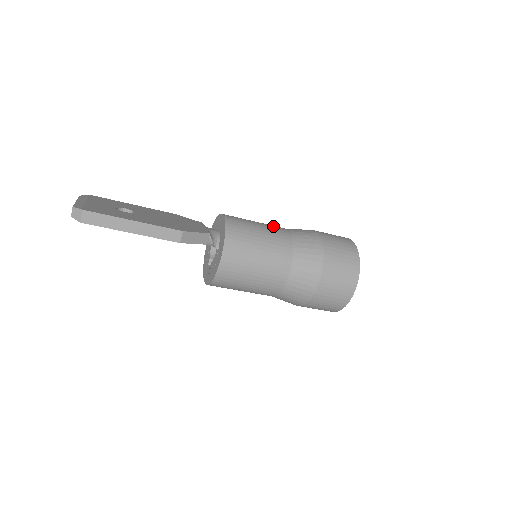
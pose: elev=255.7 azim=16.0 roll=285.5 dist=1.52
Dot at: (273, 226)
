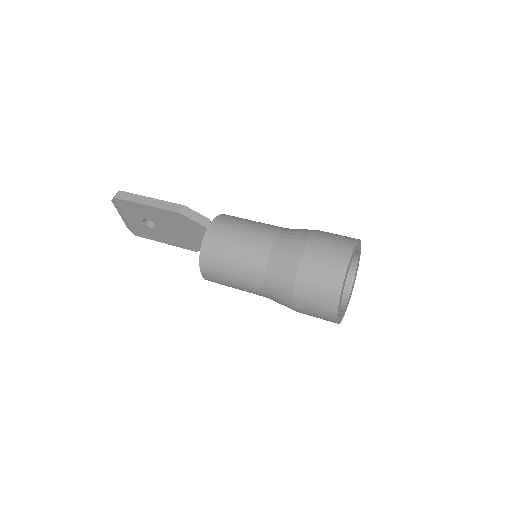
Dot at: occluded
